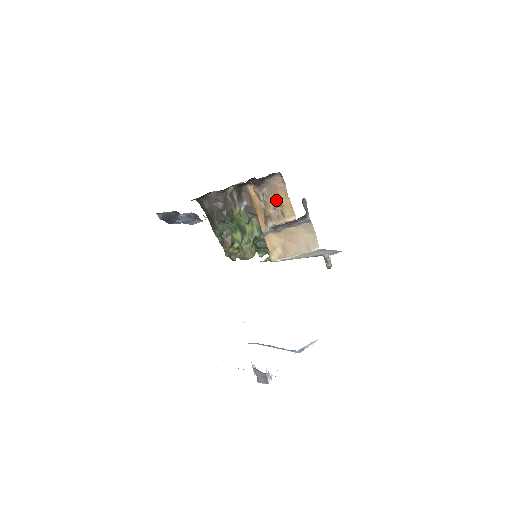
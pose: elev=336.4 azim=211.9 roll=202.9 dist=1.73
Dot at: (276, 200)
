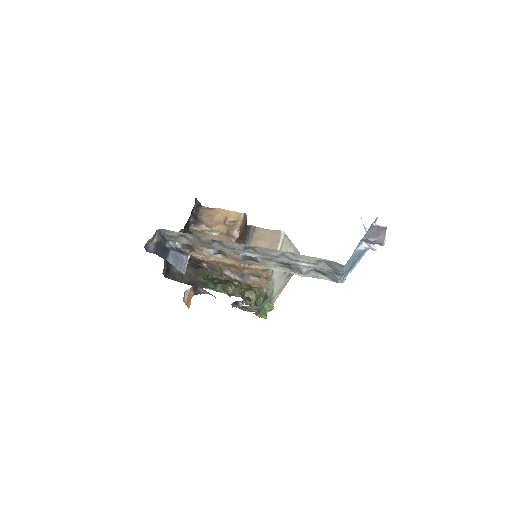
Dot at: (219, 220)
